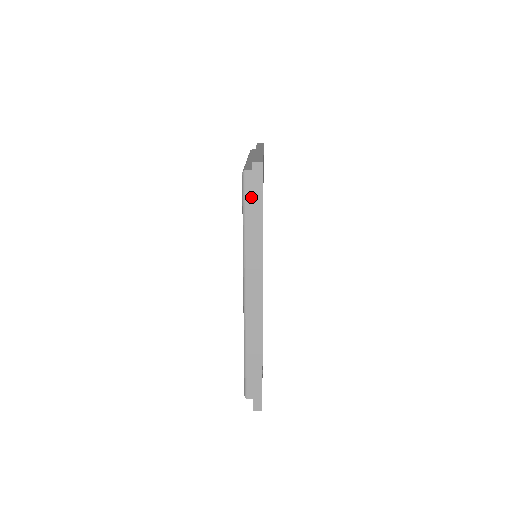
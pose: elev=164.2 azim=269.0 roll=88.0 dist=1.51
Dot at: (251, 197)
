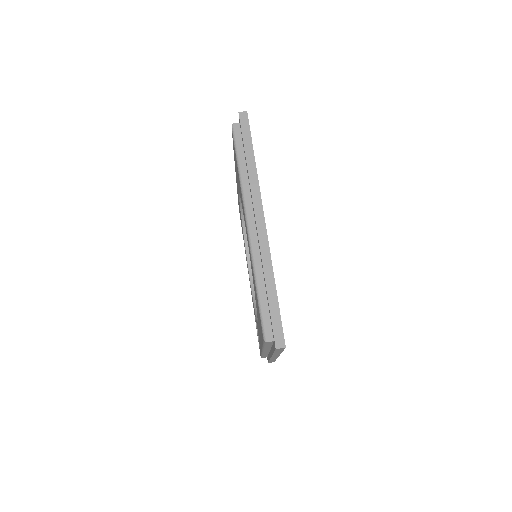
Dot at: (271, 344)
